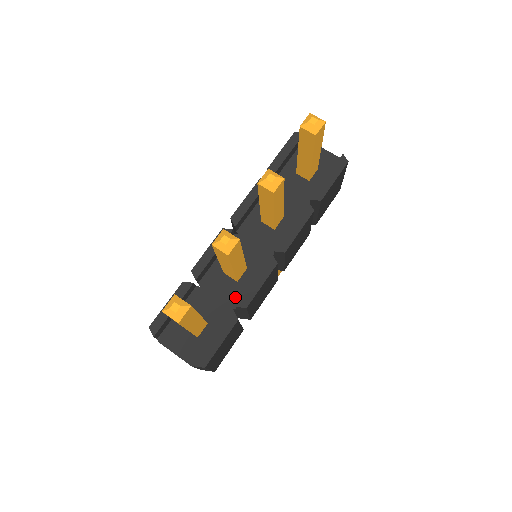
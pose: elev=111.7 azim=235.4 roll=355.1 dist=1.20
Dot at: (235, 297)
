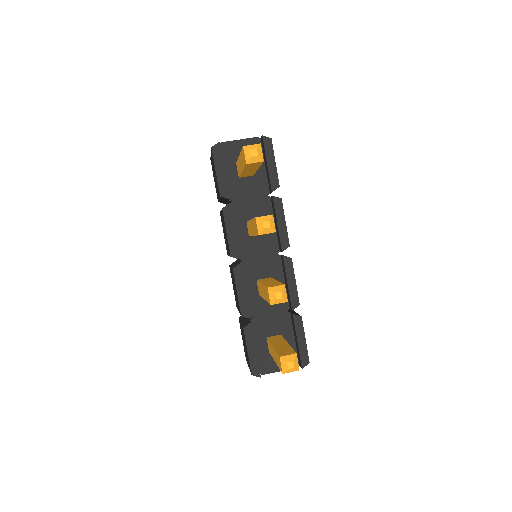
Dot at: (281, 303)
